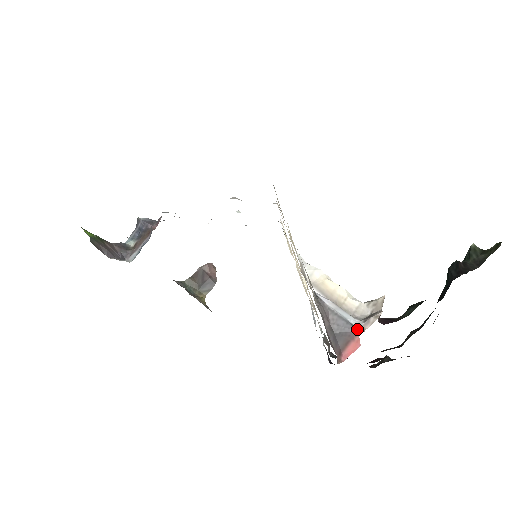
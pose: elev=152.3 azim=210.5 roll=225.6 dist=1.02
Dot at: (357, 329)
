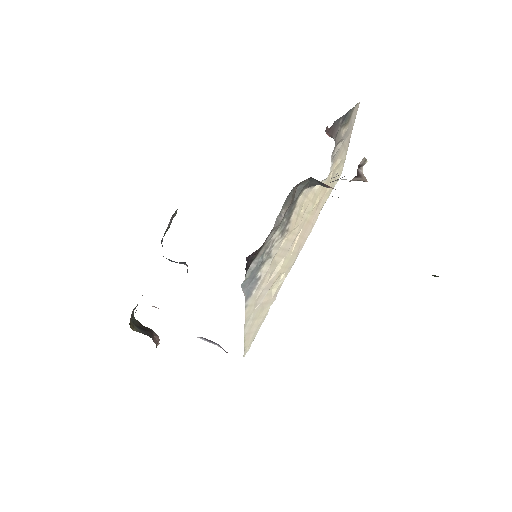
Dot at: occluded
